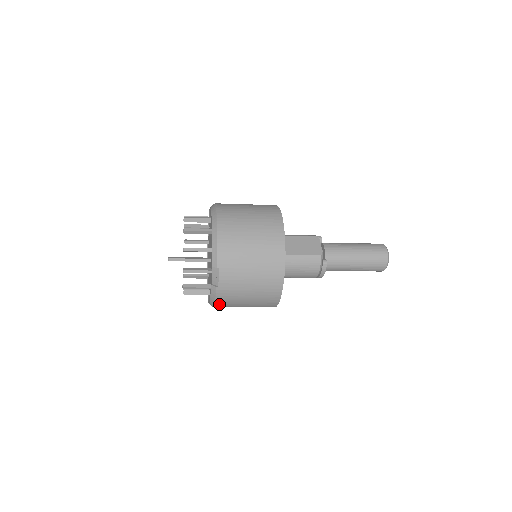
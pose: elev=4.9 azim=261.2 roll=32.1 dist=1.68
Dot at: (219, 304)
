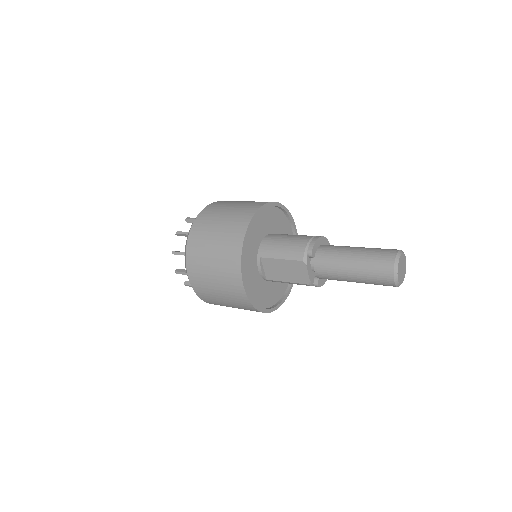
Dot at: occluded
